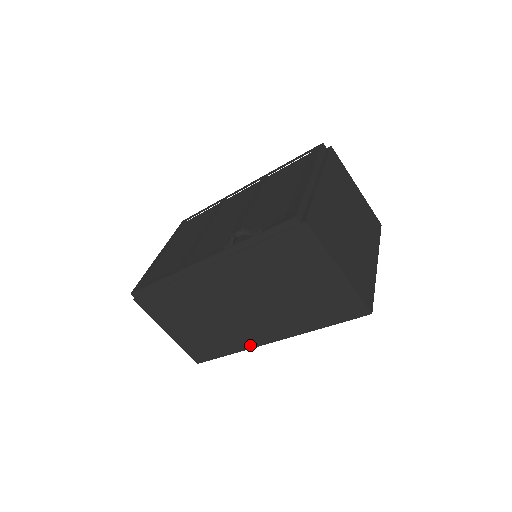
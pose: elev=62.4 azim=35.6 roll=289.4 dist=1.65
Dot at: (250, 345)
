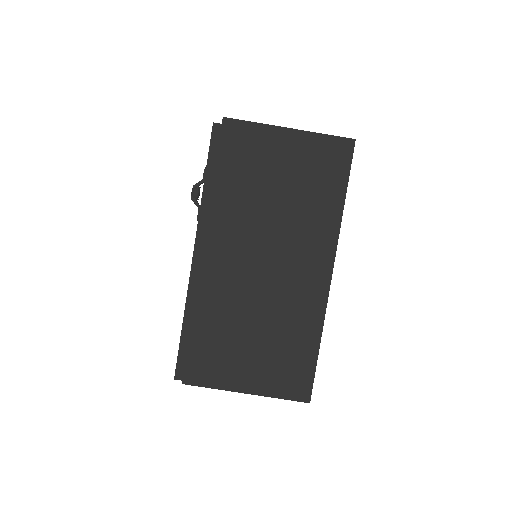
Dot at: (321, 305)
